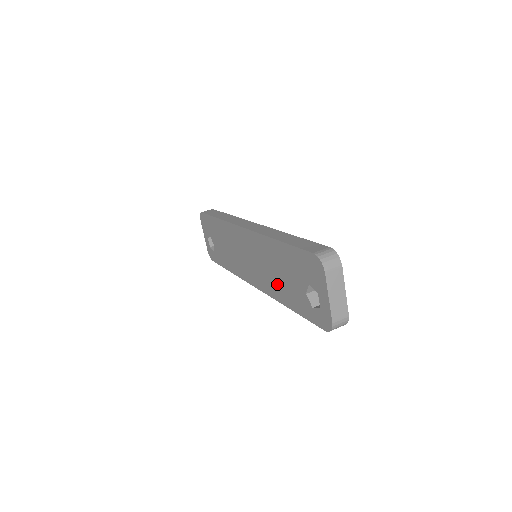
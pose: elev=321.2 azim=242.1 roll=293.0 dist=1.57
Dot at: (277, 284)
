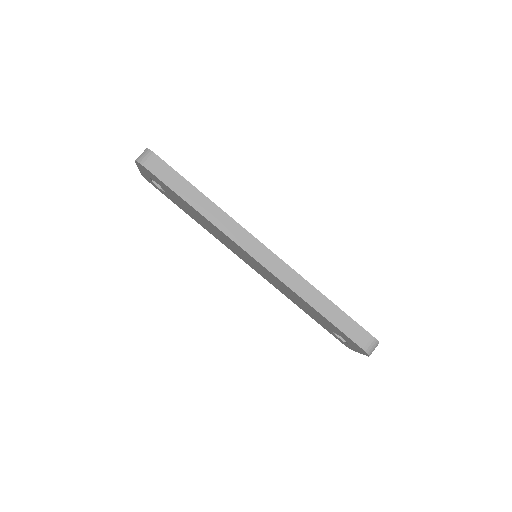
Dot at: (292, 299)
